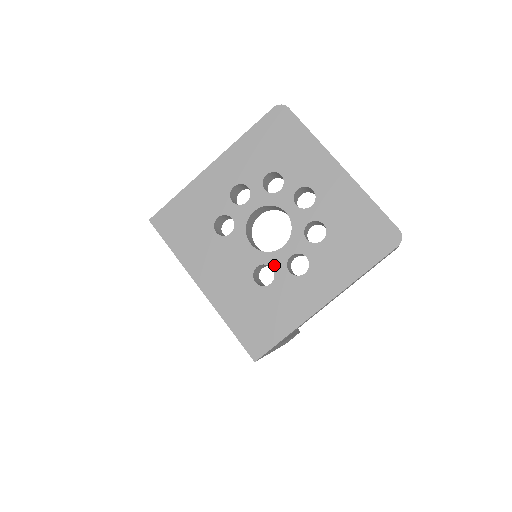
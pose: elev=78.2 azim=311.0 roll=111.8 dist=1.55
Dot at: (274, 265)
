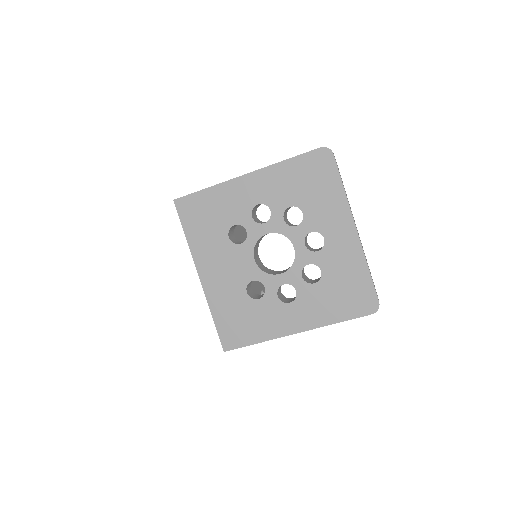
Dot at: (267, 285)
